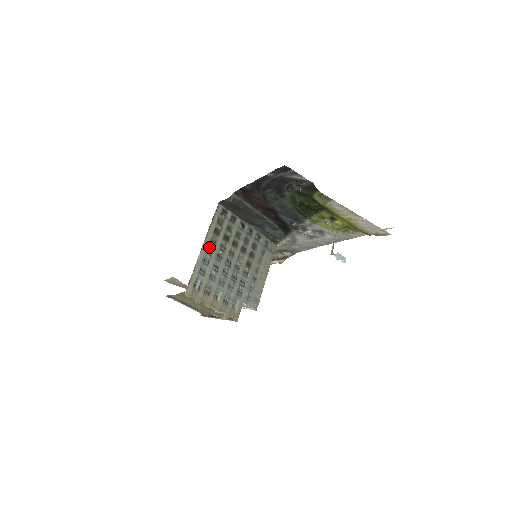
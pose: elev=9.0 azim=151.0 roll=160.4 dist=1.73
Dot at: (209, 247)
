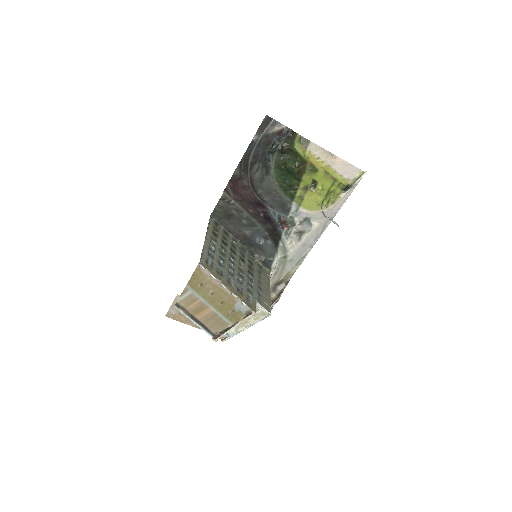
Dot at: (211, 241)
